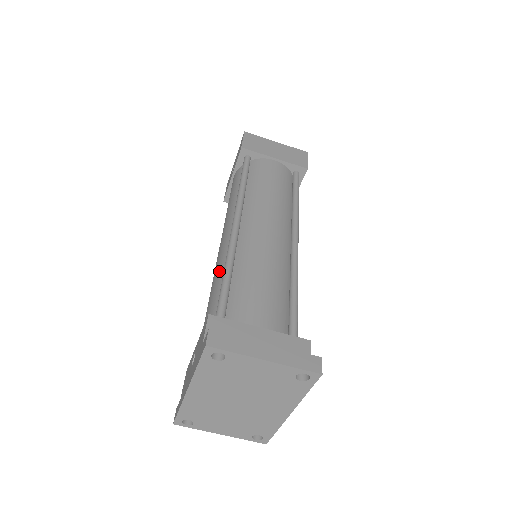
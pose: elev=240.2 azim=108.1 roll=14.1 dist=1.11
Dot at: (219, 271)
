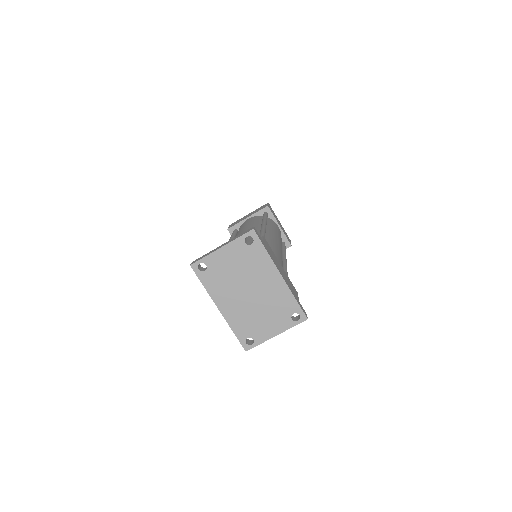
Dot at: occluded
